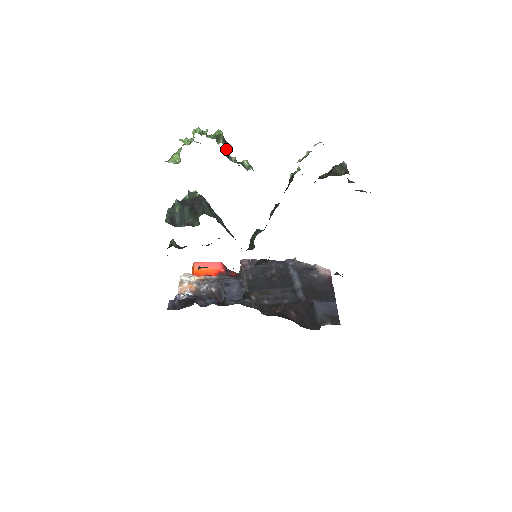
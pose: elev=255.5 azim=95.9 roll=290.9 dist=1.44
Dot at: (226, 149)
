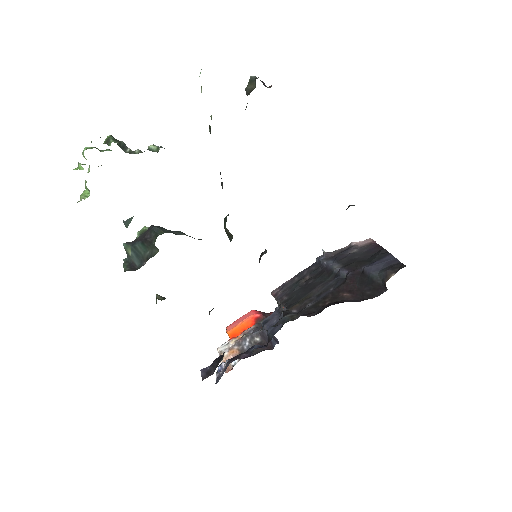
Dot at: (125, 148)
